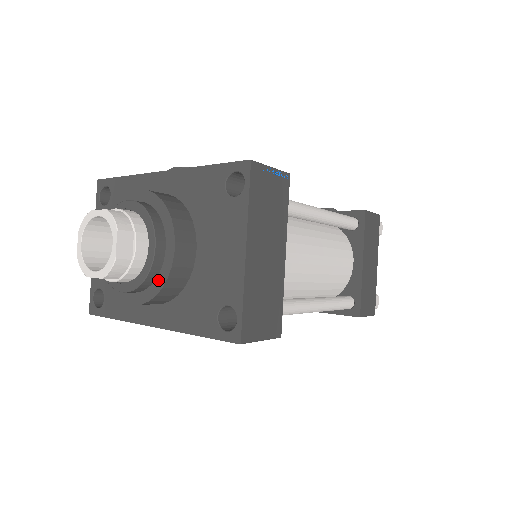
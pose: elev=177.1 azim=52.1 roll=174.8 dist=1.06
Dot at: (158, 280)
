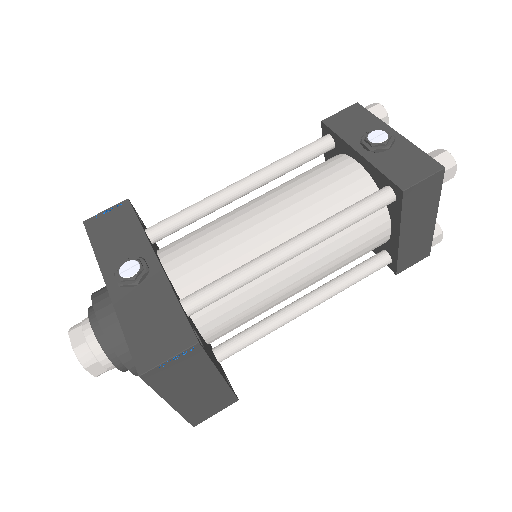
Dot at: occluded
